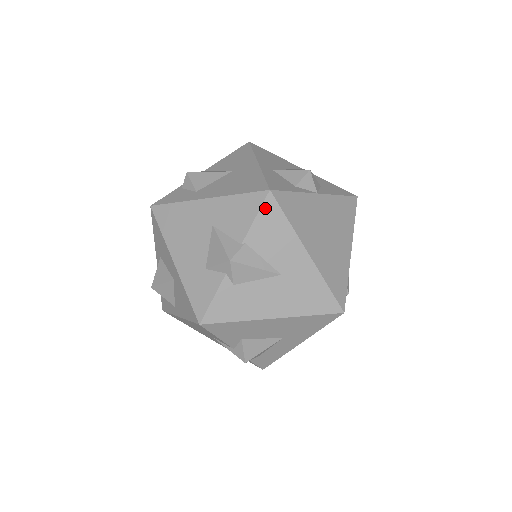
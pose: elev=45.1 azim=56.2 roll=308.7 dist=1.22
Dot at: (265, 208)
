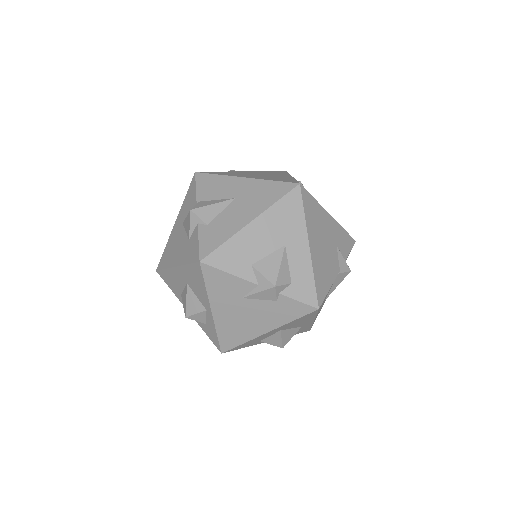
Dot at: (198, 180)
